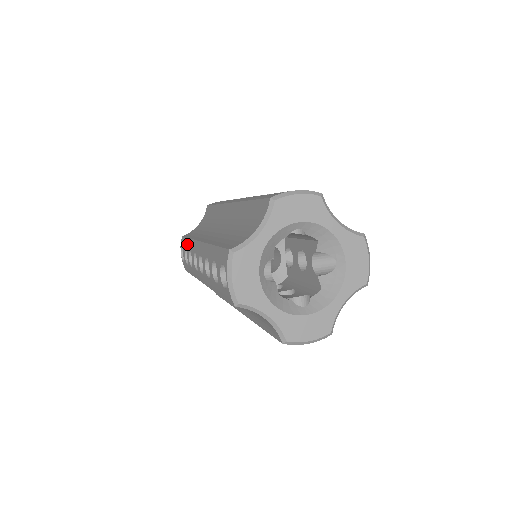
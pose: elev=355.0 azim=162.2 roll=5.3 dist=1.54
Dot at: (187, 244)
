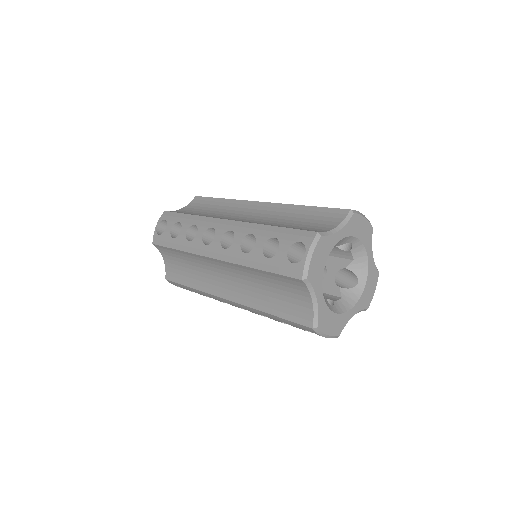
Dot at: (186, 219)
